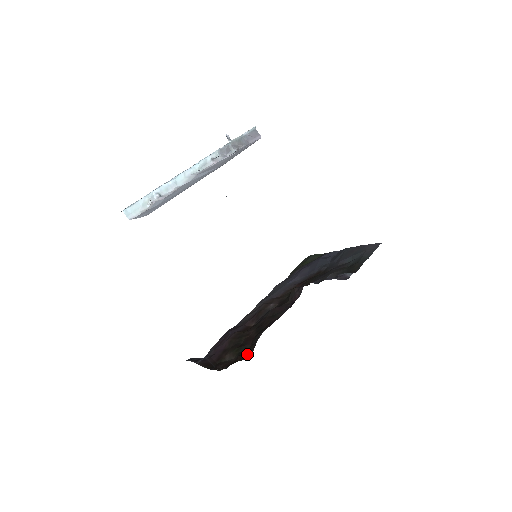
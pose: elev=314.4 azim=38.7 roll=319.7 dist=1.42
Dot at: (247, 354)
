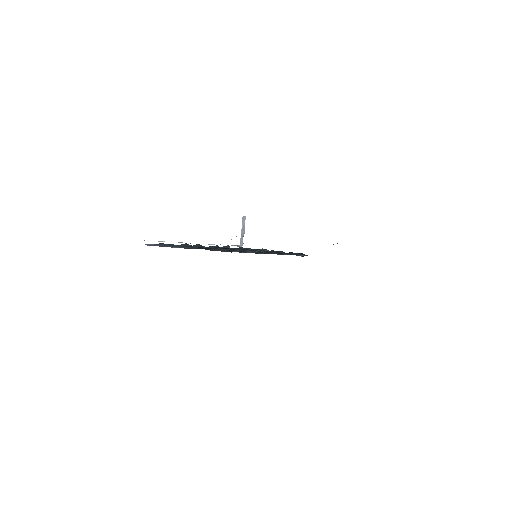
Dot at: occluded
